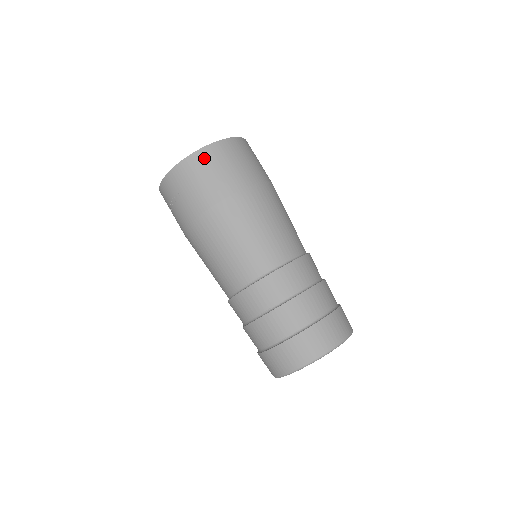
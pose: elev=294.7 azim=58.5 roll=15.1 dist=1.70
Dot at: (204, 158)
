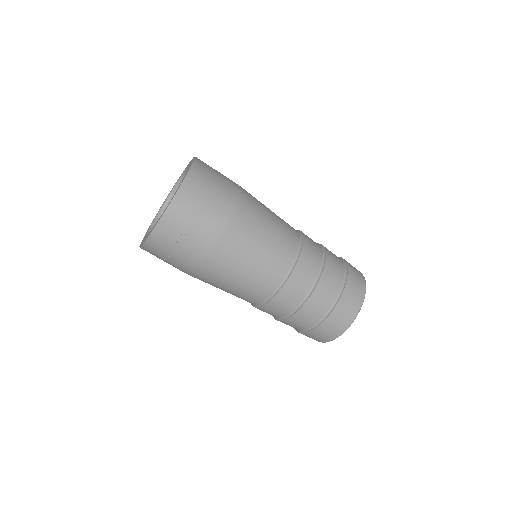
Dot at: (195, 181)
